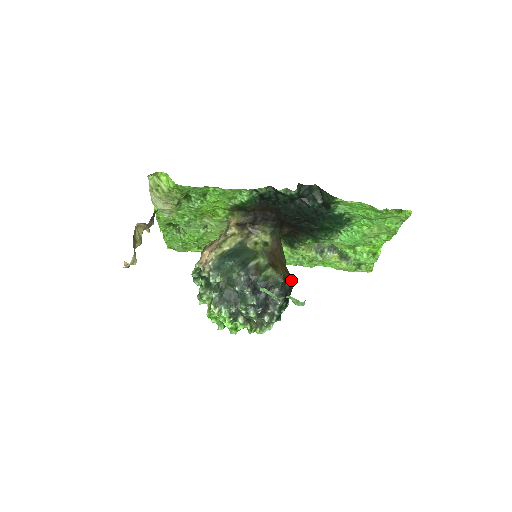
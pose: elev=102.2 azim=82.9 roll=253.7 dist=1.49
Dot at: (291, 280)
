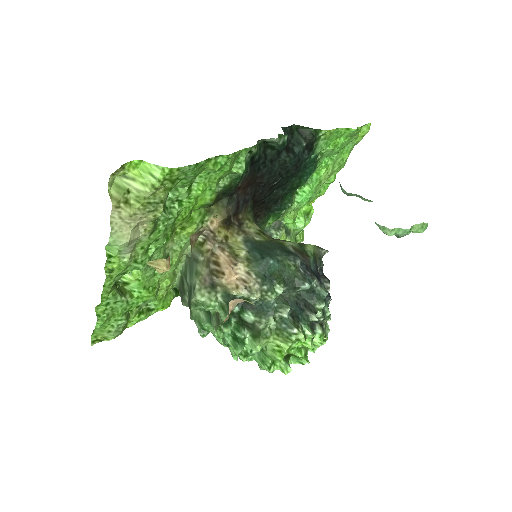
Dot at: occluded
